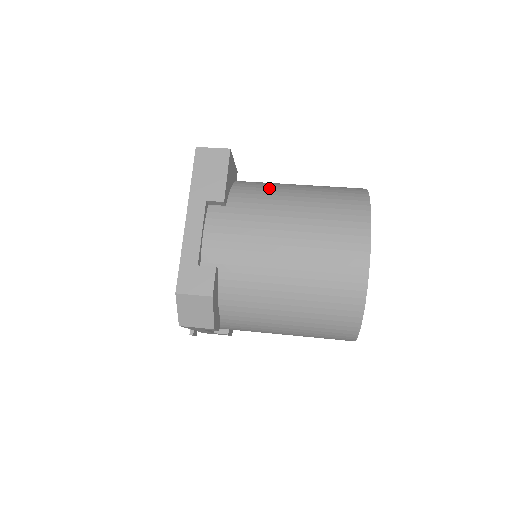
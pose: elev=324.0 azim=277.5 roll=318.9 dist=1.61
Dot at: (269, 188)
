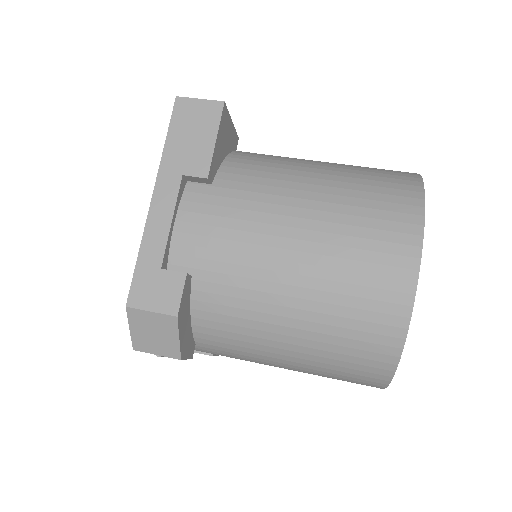
Dot at: (278, 163)
